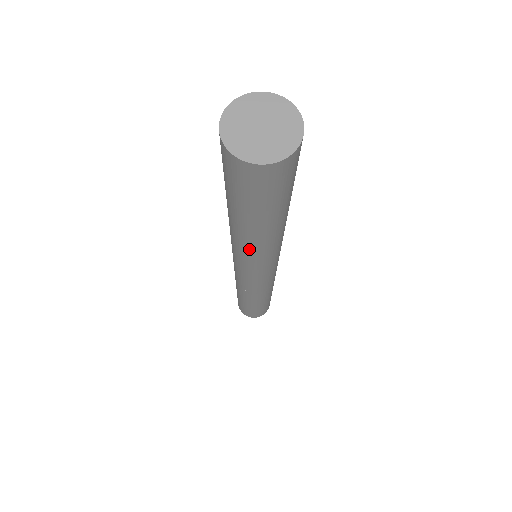
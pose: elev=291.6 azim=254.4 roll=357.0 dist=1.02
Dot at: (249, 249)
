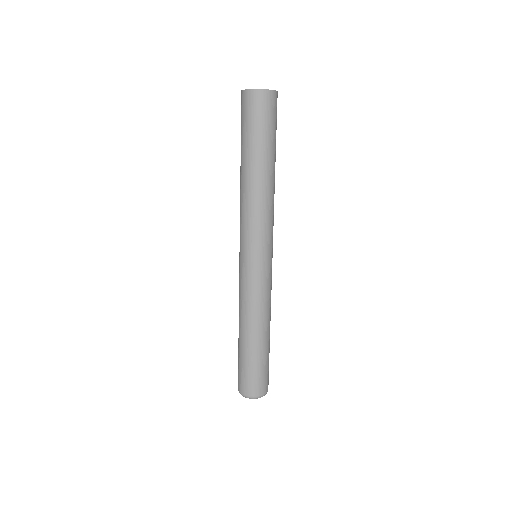
Dot at: (248, 199)
